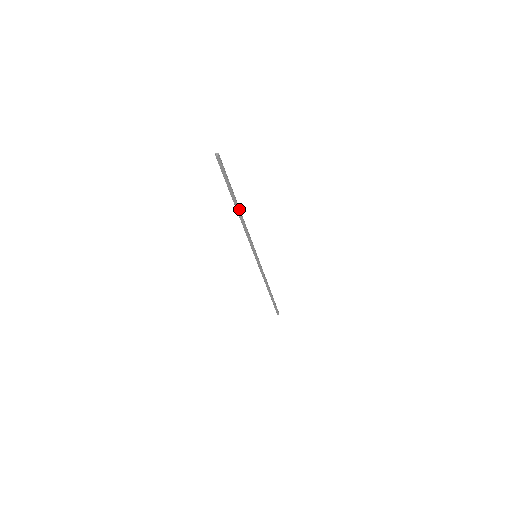
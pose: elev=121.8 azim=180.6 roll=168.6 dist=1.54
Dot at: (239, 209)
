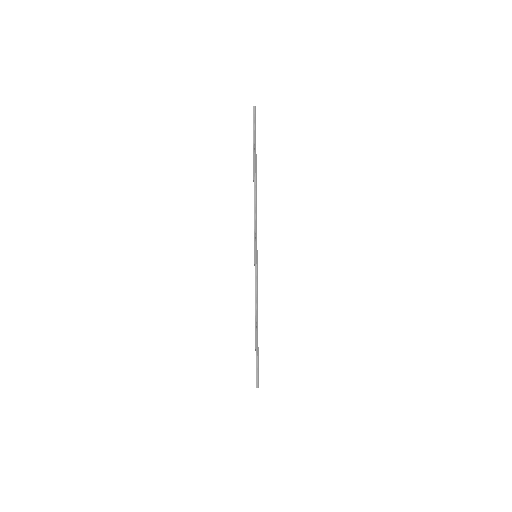
Dot at: (255, 178)
